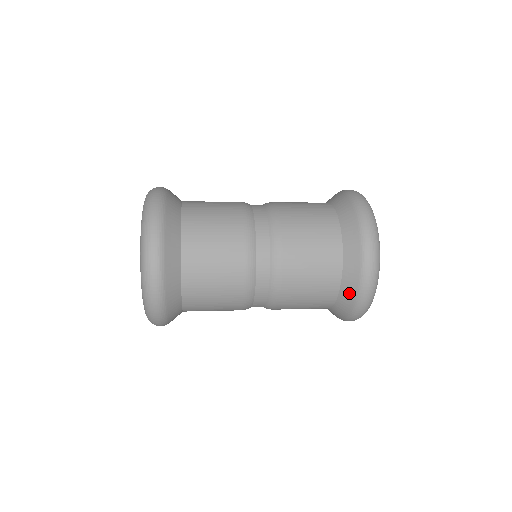
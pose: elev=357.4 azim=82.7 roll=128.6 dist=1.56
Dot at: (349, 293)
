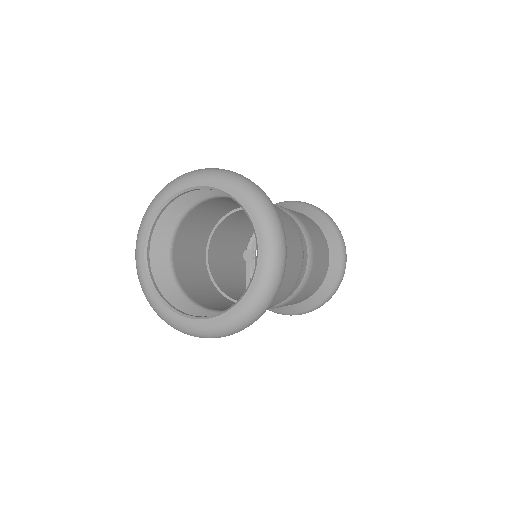
Dot at: (336, 253)
